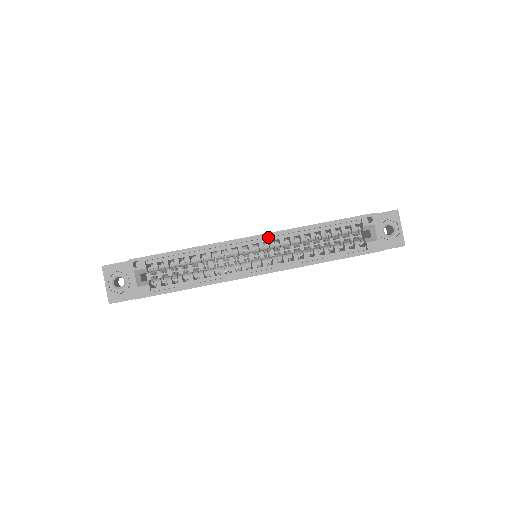
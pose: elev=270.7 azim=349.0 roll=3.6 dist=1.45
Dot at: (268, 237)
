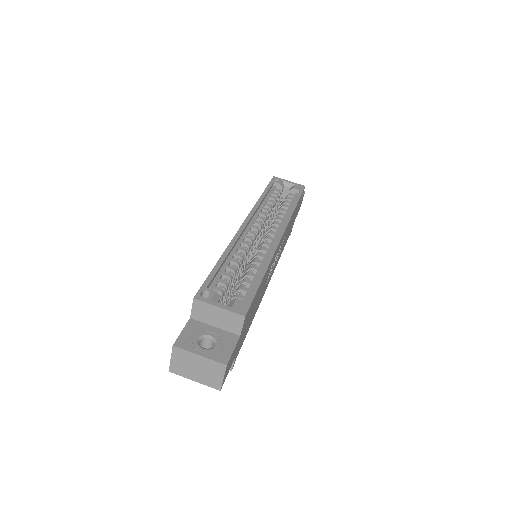
Dot at: (250, 221)
